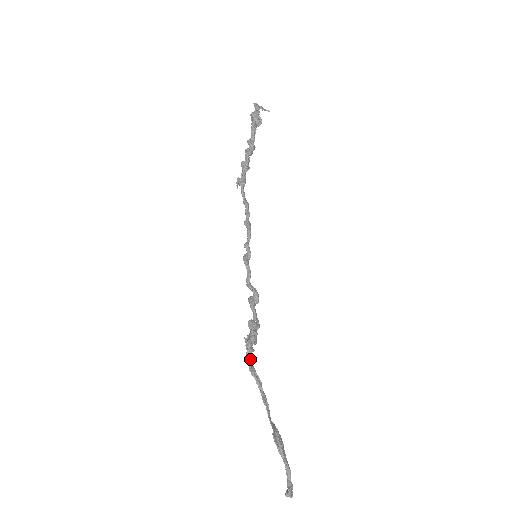
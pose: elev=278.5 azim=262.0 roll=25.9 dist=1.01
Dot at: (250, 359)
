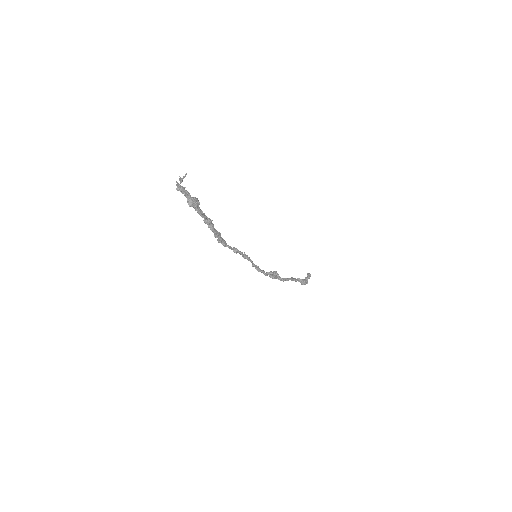
Dot at: occluded
